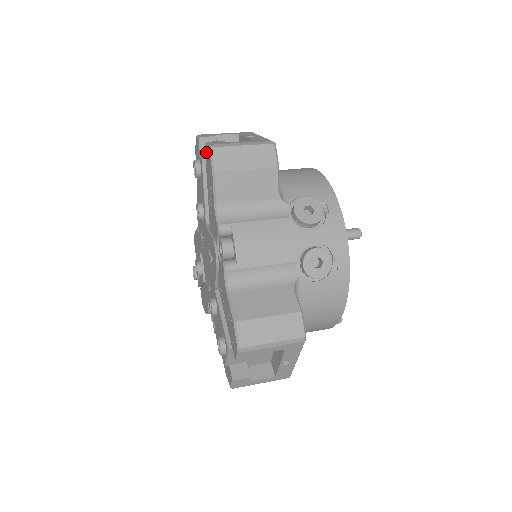
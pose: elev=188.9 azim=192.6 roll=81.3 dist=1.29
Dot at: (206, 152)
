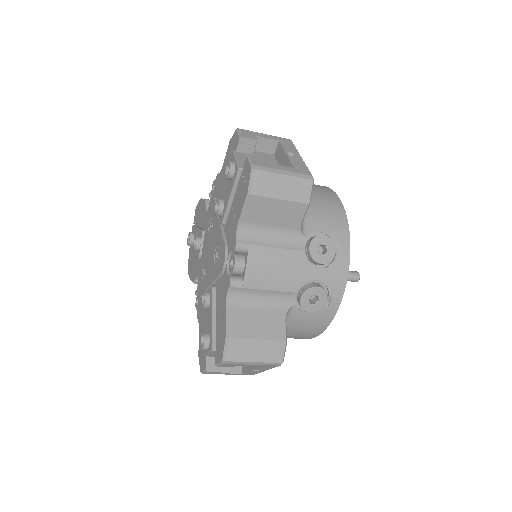
Dot at: (246, 166)
